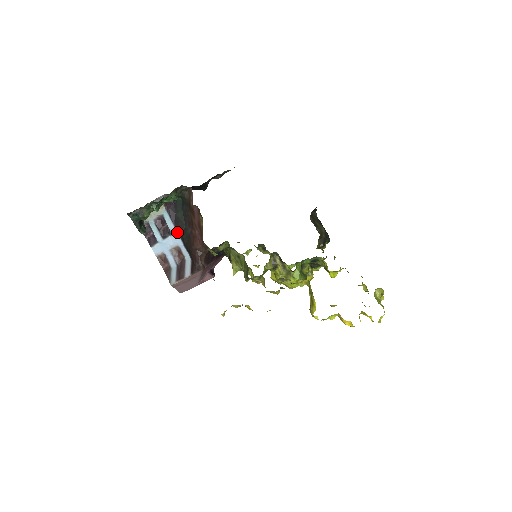
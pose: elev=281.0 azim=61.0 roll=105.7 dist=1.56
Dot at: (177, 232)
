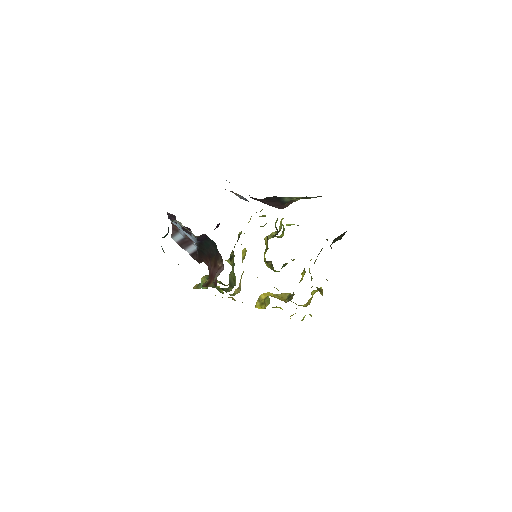
Dot at: (196, 243)
